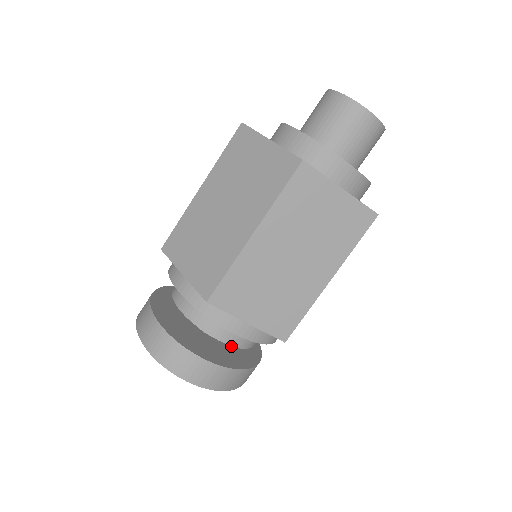
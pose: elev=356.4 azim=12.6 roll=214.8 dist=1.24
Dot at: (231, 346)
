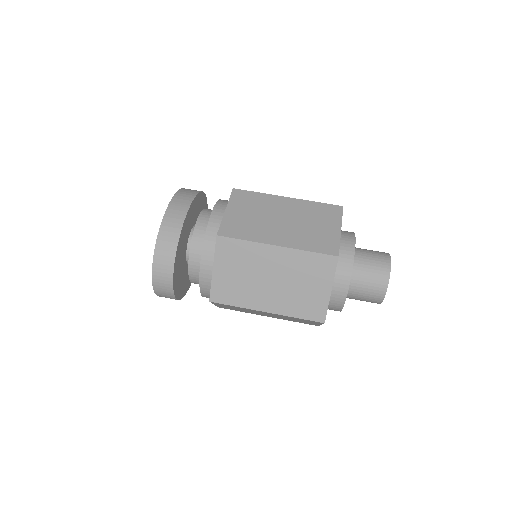
Dot at: occluded
